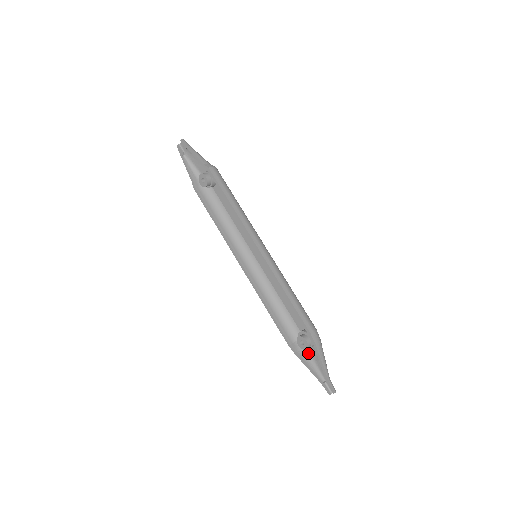
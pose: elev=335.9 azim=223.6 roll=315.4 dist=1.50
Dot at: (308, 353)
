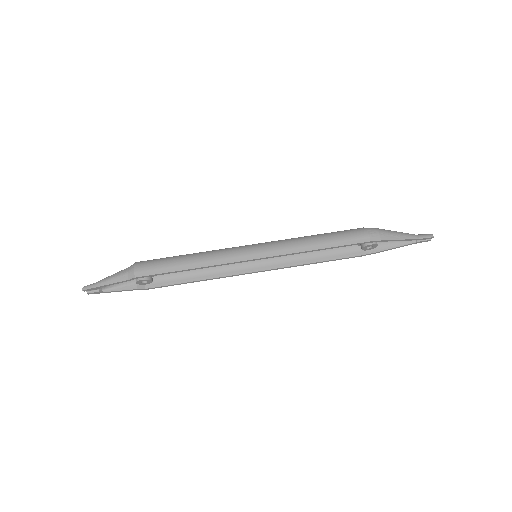
Dot at: occluded
